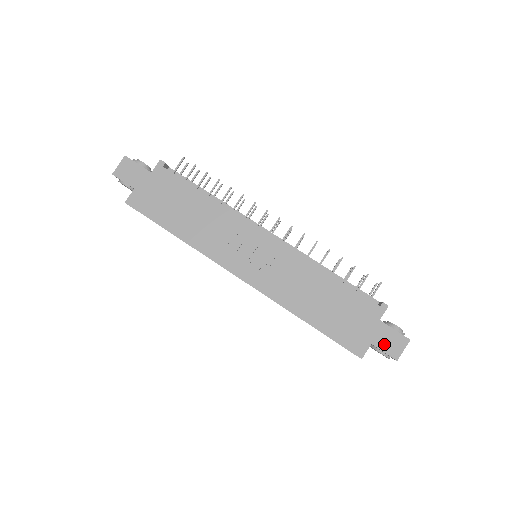
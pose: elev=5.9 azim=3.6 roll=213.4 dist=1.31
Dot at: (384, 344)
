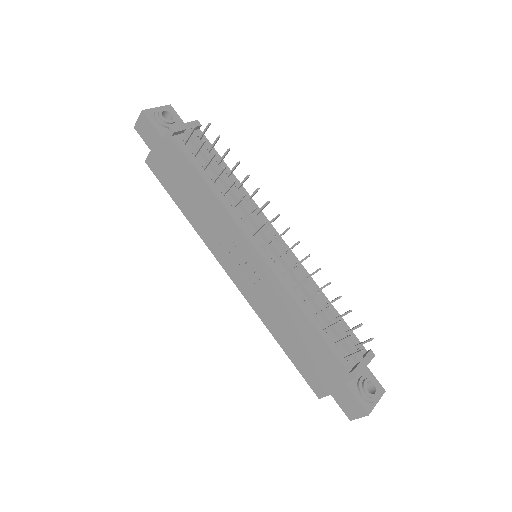
Dot at: (342, 402)
